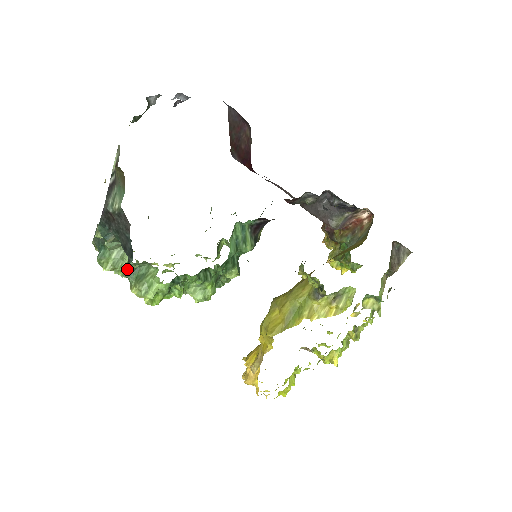
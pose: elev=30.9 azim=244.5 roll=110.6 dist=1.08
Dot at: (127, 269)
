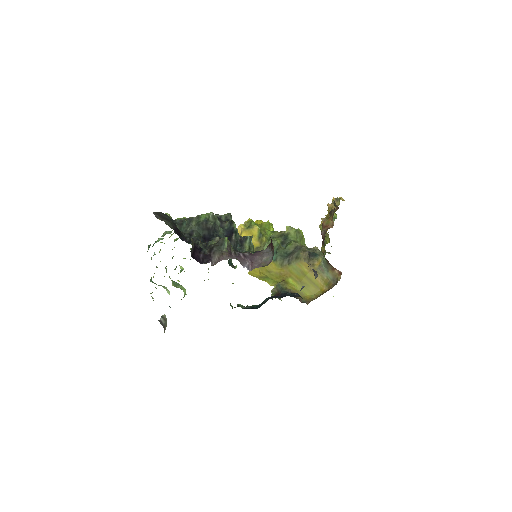
Dot at: occluded
